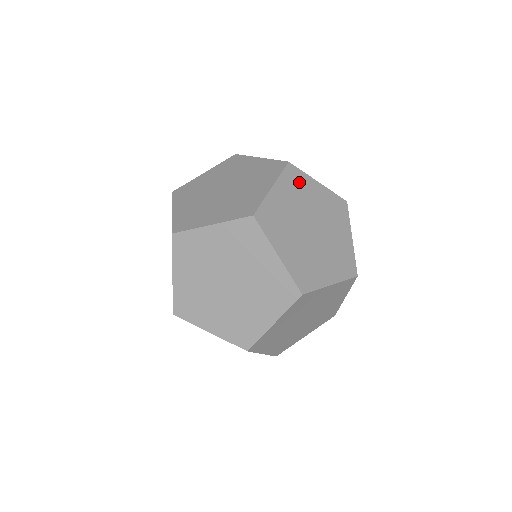
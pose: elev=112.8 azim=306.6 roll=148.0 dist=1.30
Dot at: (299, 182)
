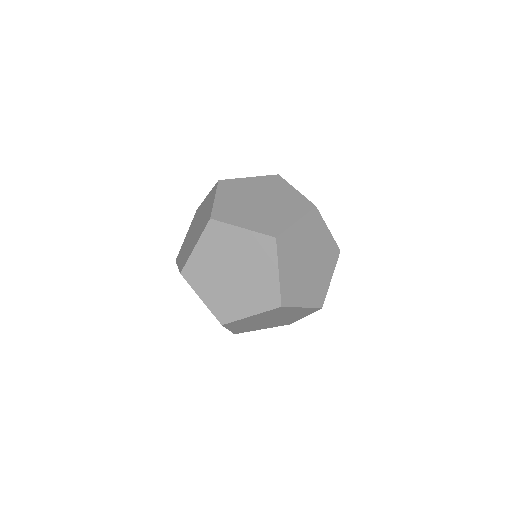
Dot at: (233, 185)
